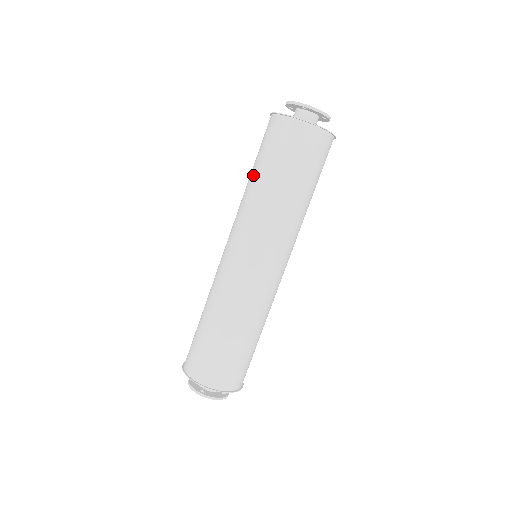
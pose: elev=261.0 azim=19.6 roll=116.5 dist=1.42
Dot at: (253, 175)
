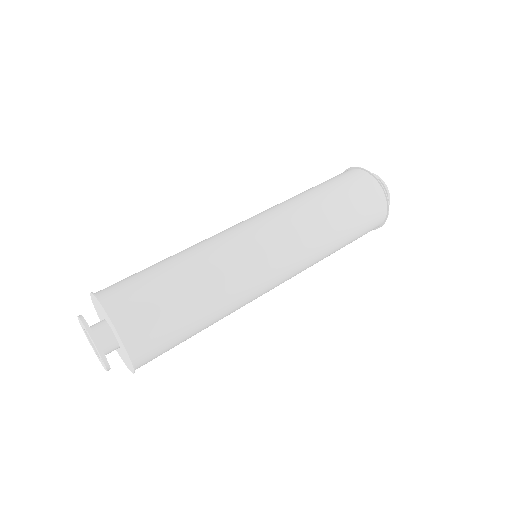
Dot at: (304, 191)
